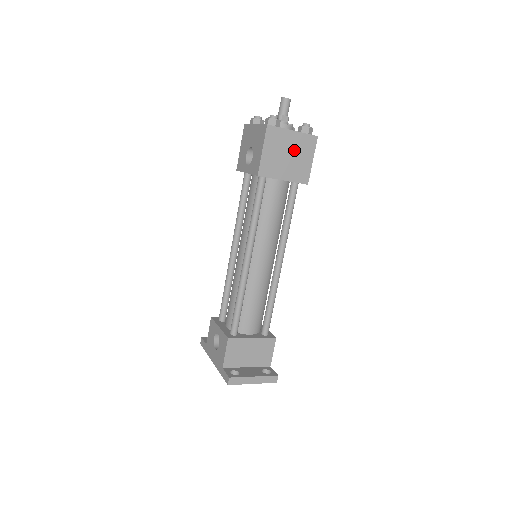
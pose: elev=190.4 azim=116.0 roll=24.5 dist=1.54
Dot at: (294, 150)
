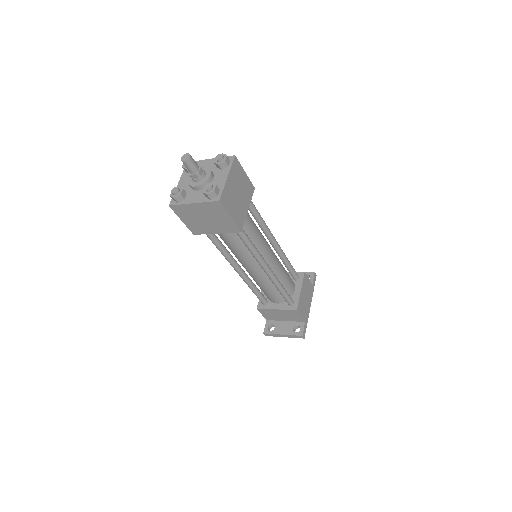
Dot at: (207, 214)
